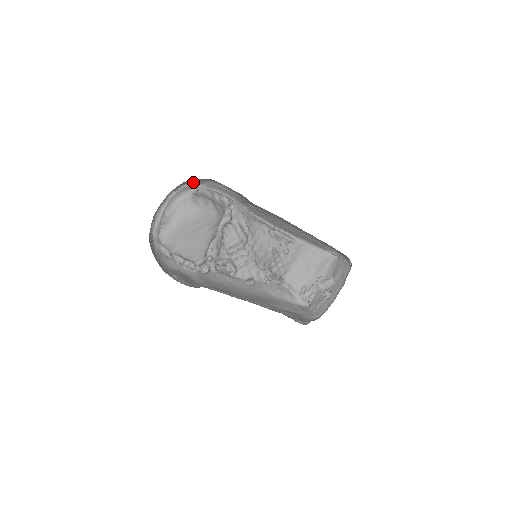
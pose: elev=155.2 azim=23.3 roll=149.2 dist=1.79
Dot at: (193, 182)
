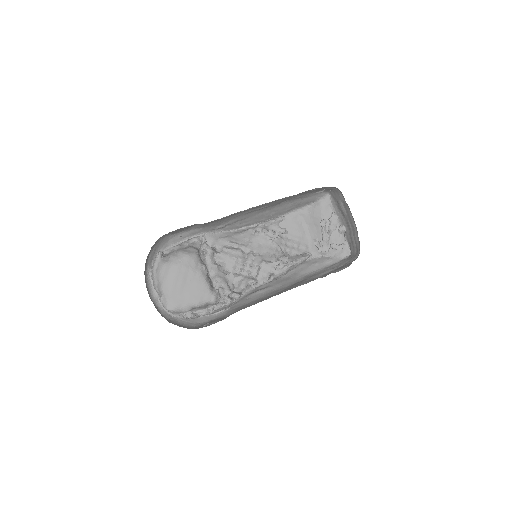
Dot at: occluded
